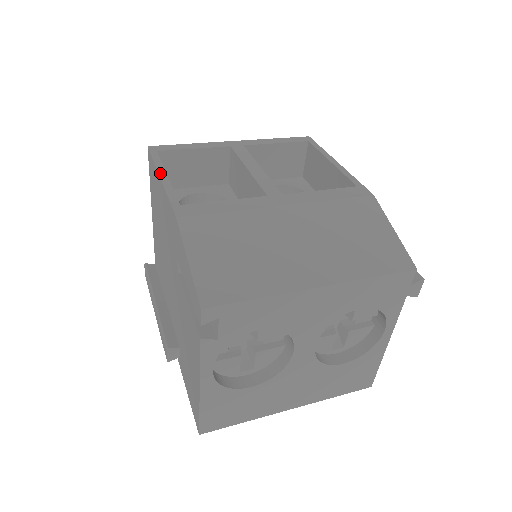
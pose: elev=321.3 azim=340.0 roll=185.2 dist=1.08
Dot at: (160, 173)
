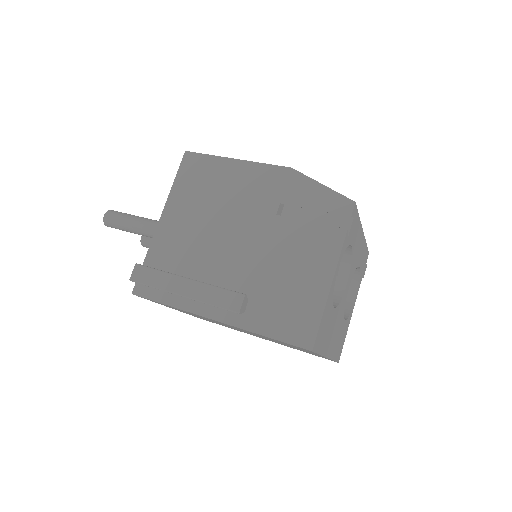
Dot at: (230, 158)
